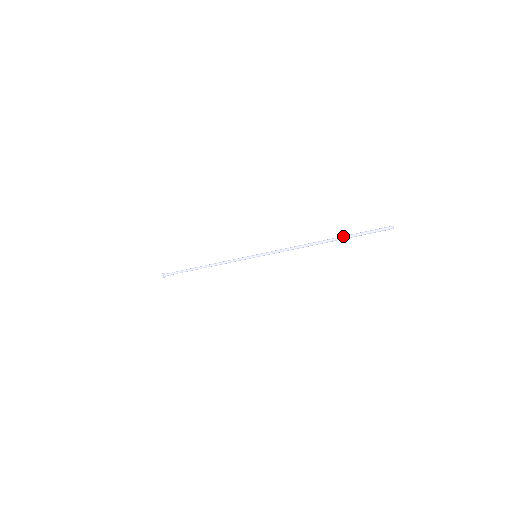
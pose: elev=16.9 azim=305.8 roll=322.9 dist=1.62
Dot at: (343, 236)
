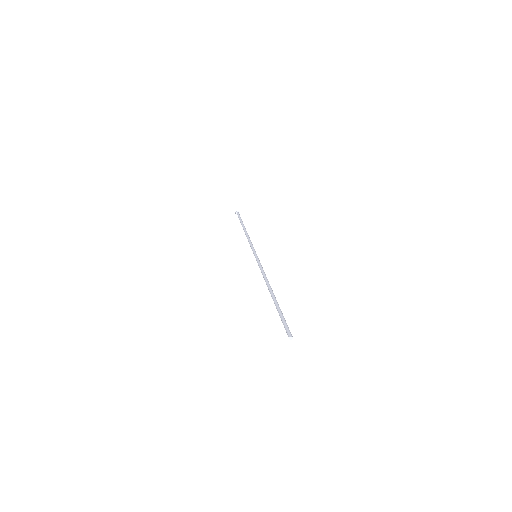
Dot at: (276, 304)
